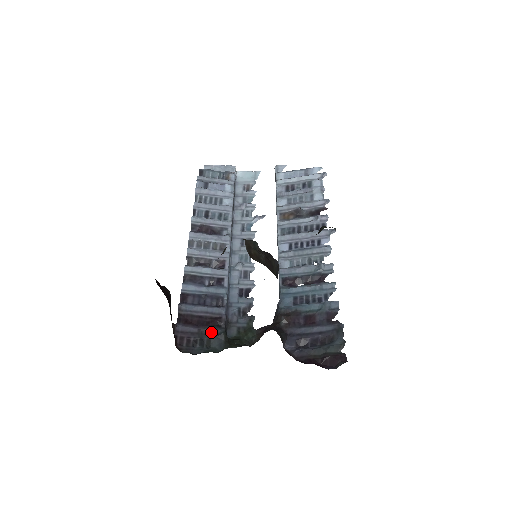
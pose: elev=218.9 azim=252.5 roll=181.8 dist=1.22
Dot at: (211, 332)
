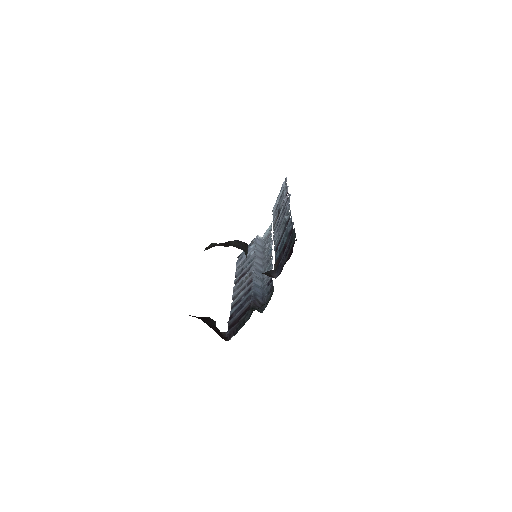
Dot at: (245, 316)
